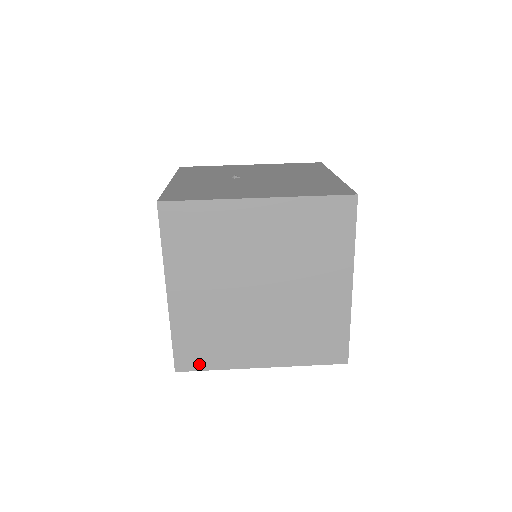
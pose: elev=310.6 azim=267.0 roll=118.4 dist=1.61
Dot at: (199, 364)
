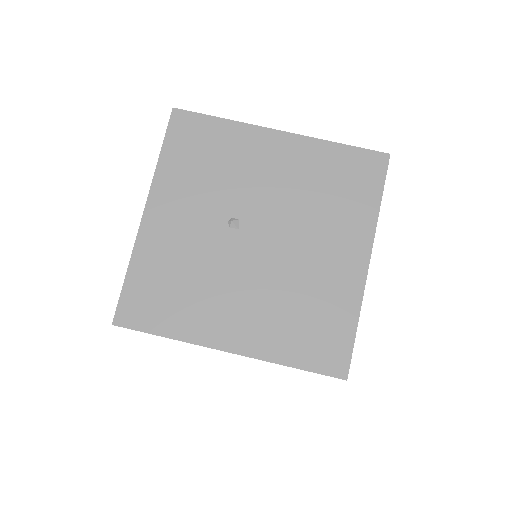
Dot at: occluded
